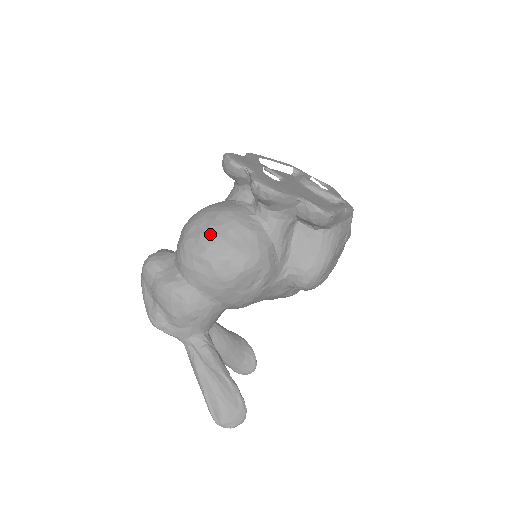
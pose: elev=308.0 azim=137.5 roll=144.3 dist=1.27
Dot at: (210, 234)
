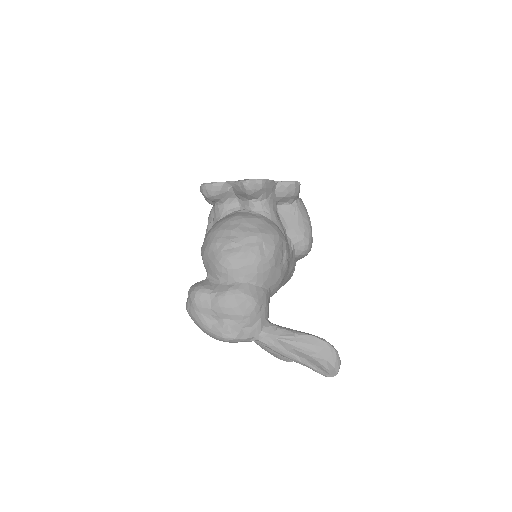
Dot at: (237, 235)
